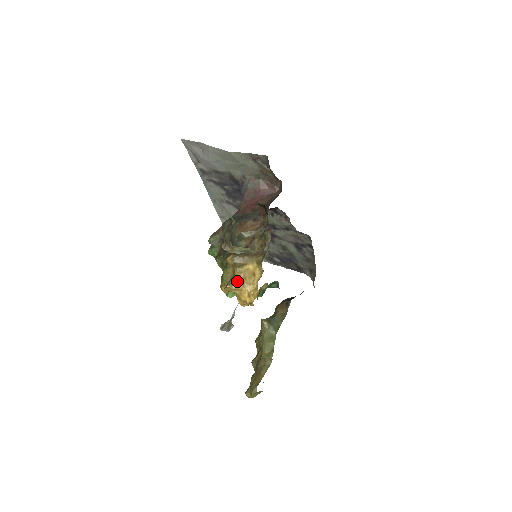
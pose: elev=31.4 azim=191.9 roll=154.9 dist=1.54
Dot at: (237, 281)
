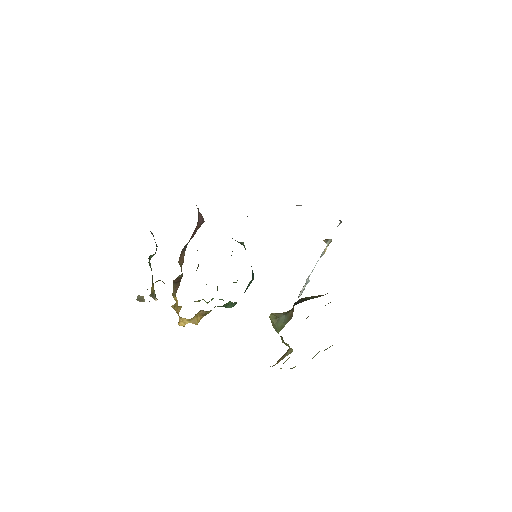
Dot at: occluded
